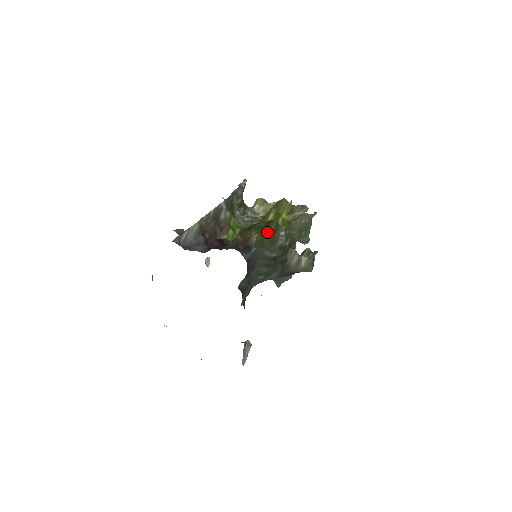
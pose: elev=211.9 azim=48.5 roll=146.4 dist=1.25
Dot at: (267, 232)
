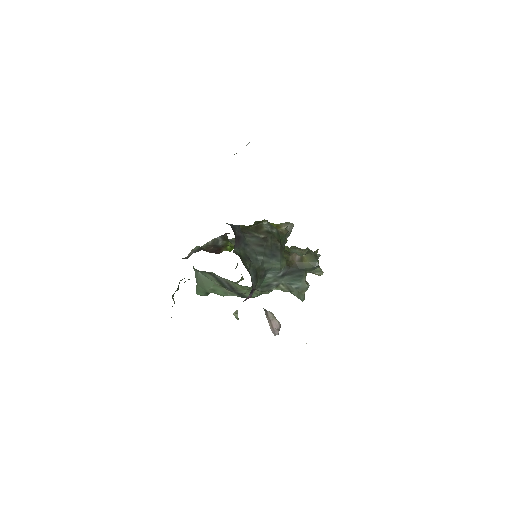
Dot at: (251, 225)
